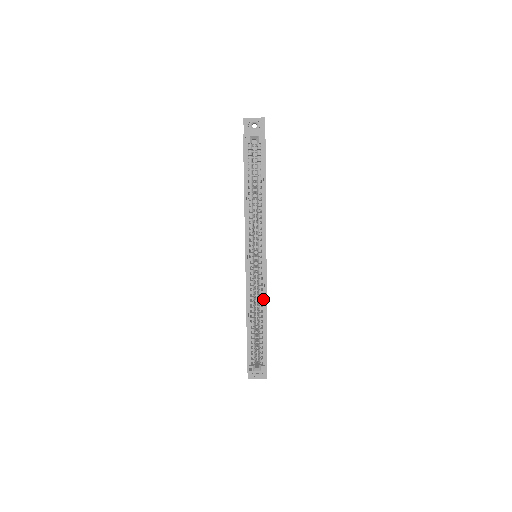
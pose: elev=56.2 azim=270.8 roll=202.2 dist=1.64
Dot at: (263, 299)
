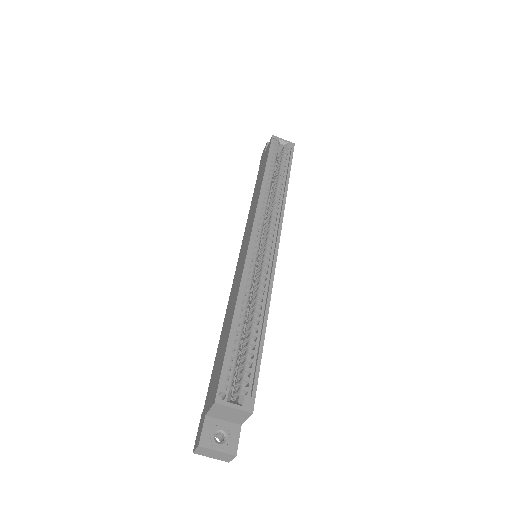
Dot at: (265, 291)
